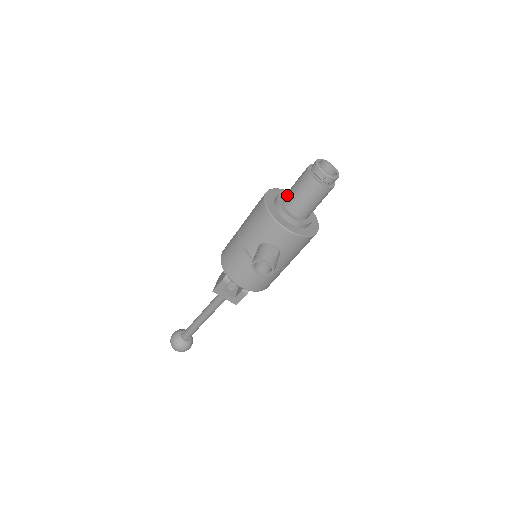
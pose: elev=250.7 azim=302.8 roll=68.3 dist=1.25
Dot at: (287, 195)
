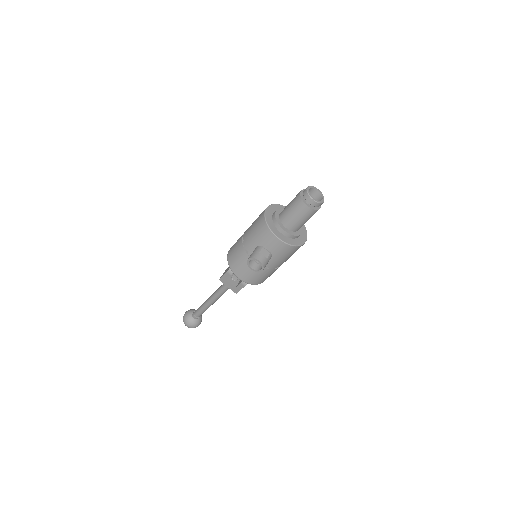
Dot at: (283, 211)
